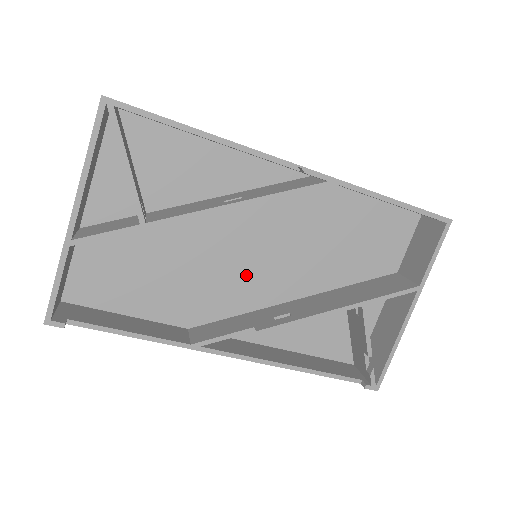
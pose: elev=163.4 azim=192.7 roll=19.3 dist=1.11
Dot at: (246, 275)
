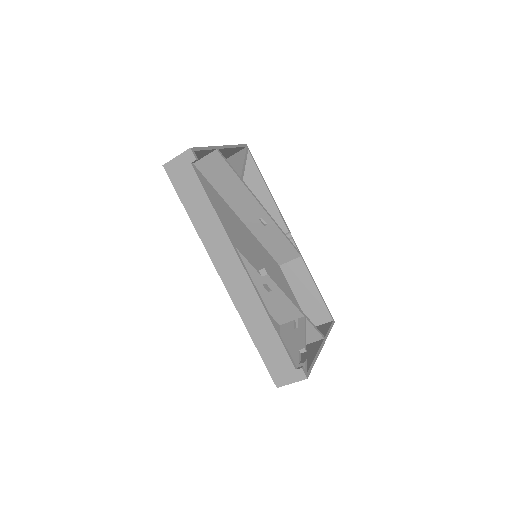
Dot at: occluded
